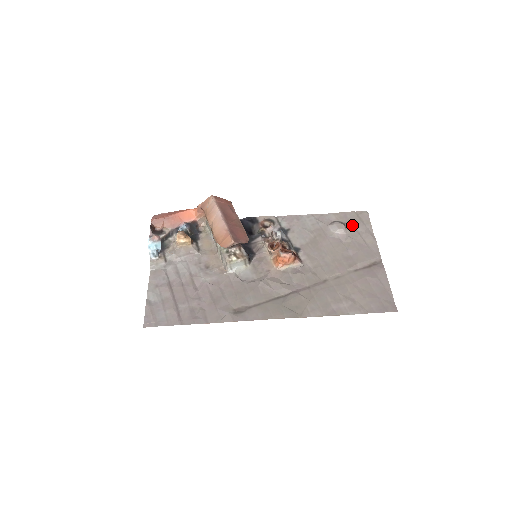
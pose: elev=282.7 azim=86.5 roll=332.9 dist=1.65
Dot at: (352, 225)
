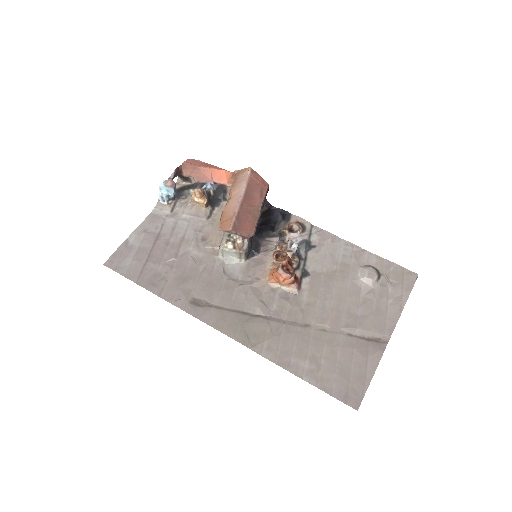
Dot at: (387, 281)
